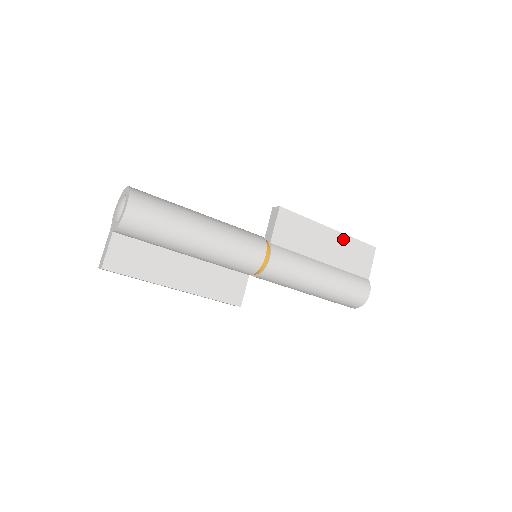
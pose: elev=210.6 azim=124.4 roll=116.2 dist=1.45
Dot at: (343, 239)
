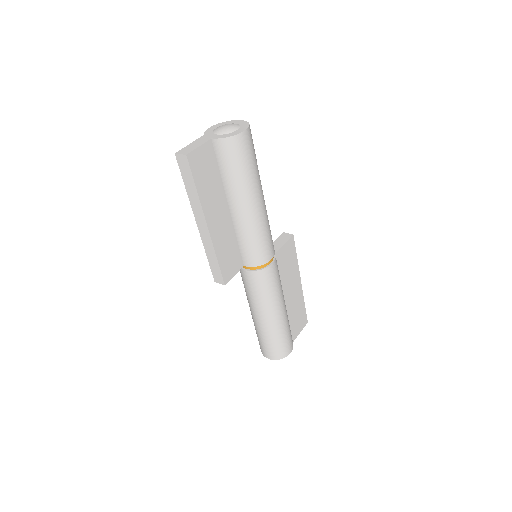
Dot at: (301, 297)
